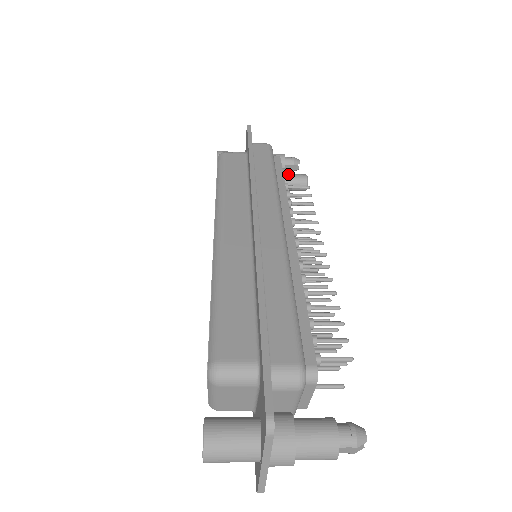
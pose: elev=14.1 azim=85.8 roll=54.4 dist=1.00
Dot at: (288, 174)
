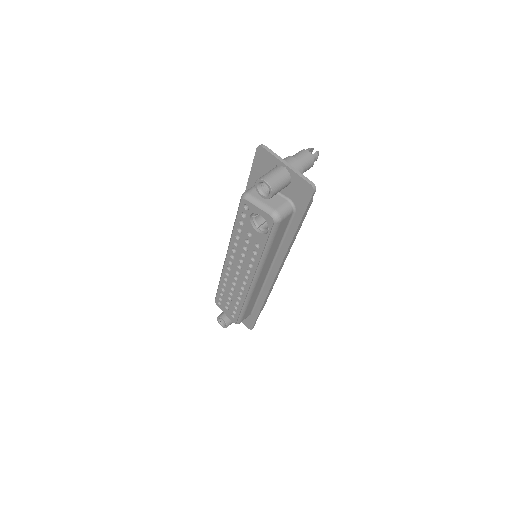
Dot at: occluded
